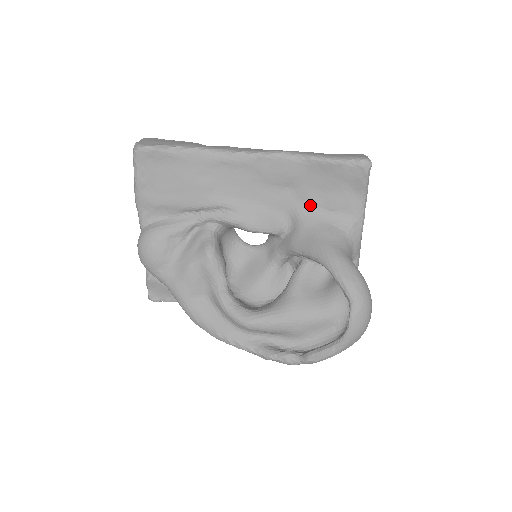
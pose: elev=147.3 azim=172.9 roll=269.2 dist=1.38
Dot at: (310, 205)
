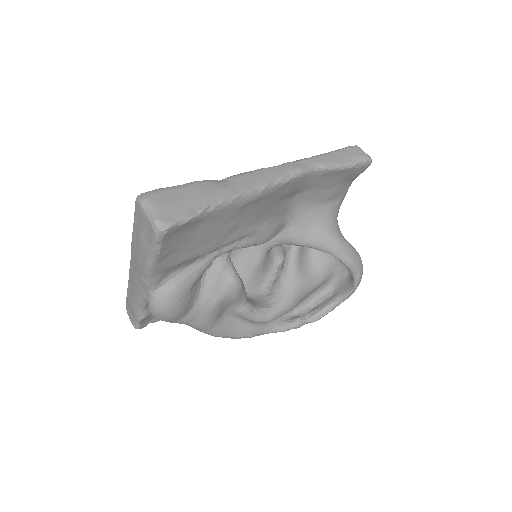
Dot at: (310, 202)
